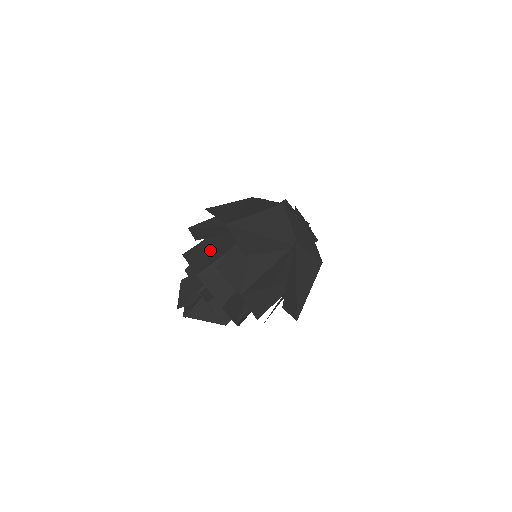
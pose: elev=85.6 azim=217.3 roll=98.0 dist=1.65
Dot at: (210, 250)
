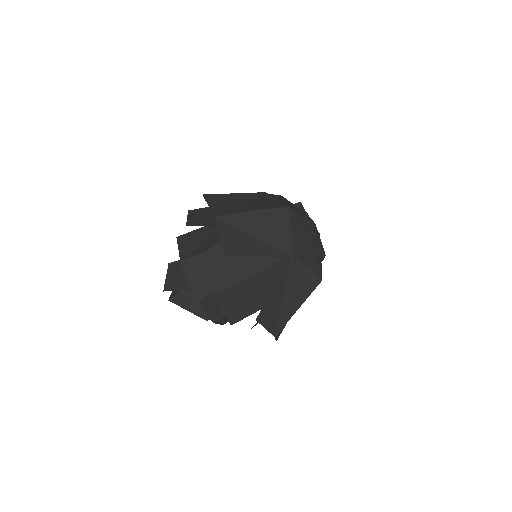
Dot at: (204, 239)
